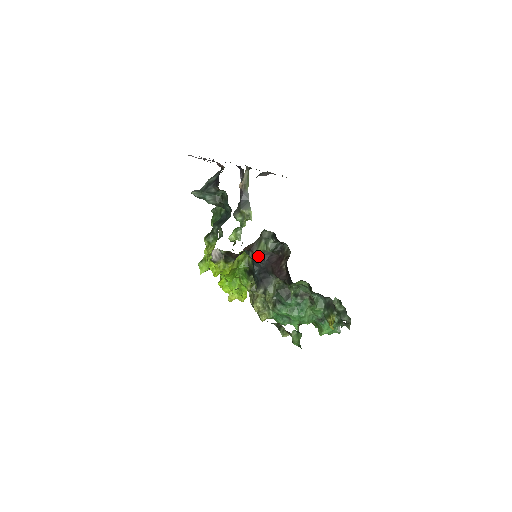
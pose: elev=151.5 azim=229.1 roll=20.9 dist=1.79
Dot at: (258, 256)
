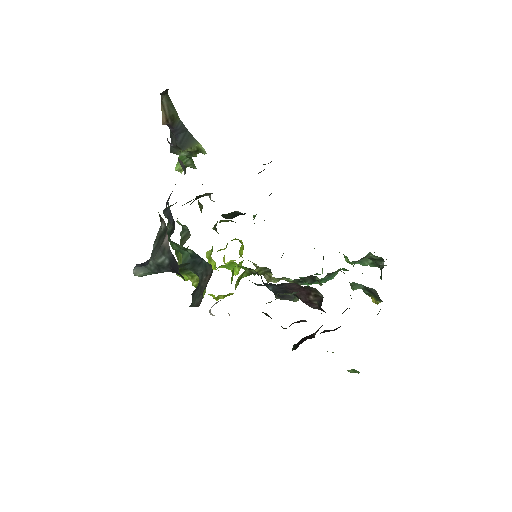
Dot at: (269, 283)
